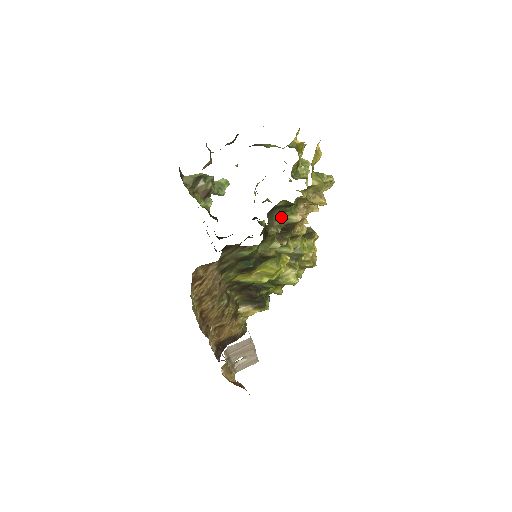
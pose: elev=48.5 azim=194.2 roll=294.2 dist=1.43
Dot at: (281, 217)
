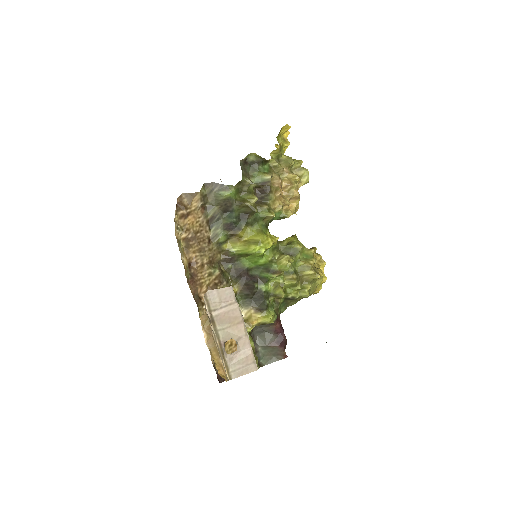
Dot at: (256, 175)
